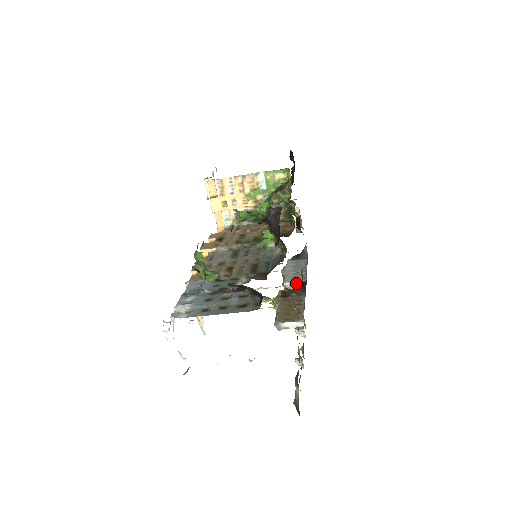
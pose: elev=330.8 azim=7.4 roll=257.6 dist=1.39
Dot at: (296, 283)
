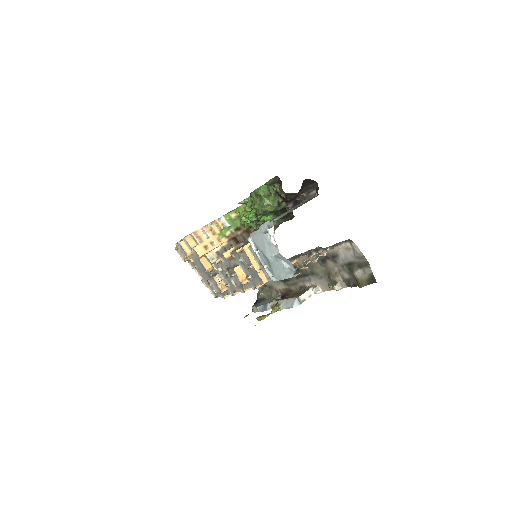
Dot at: occluded
